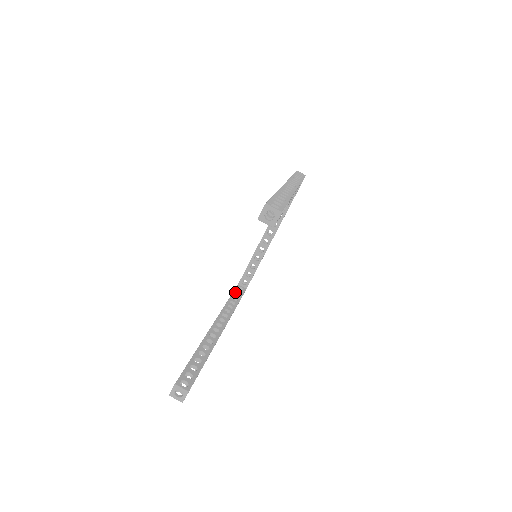
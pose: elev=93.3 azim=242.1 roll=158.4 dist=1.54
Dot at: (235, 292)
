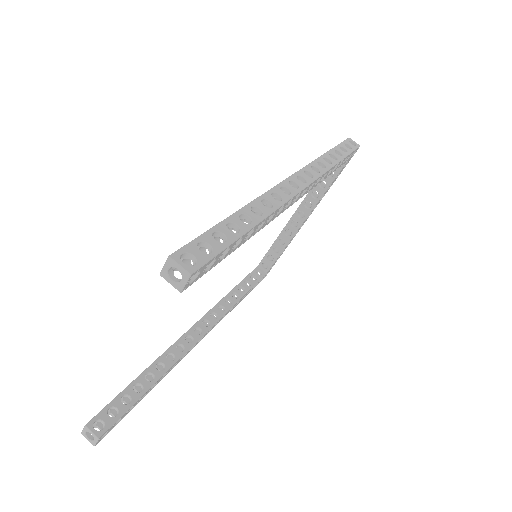
Dot at: (247, 278)
